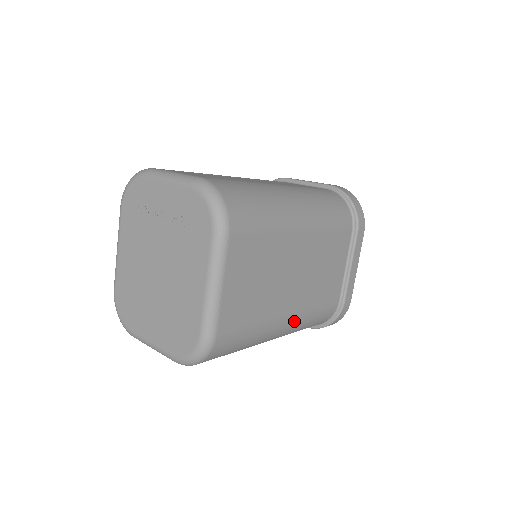
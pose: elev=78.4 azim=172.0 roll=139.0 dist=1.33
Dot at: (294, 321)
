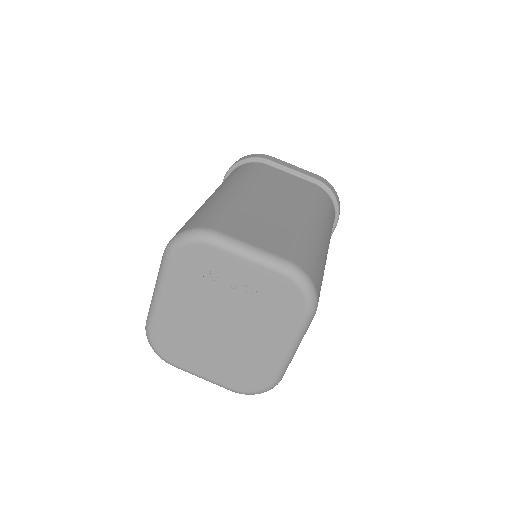
Dot at: occluded
